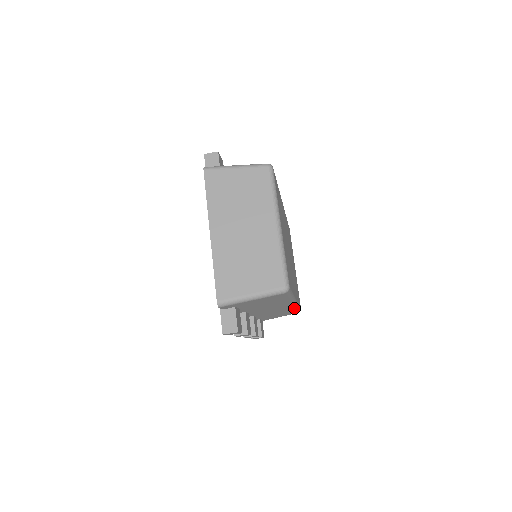
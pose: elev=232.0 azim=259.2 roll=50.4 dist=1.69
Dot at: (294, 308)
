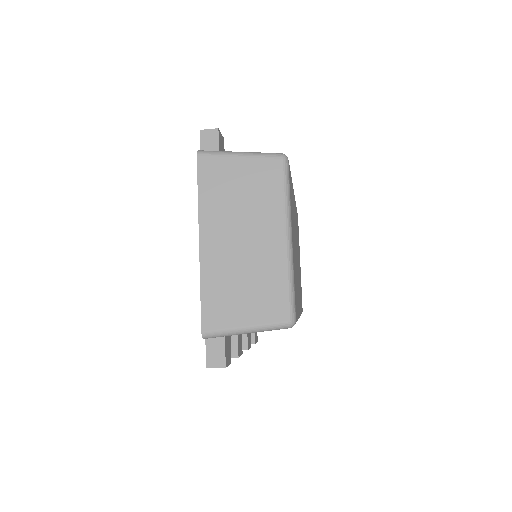
Dot at: occluded
